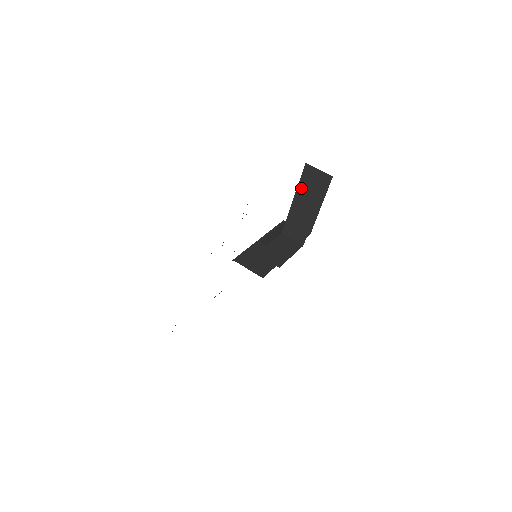
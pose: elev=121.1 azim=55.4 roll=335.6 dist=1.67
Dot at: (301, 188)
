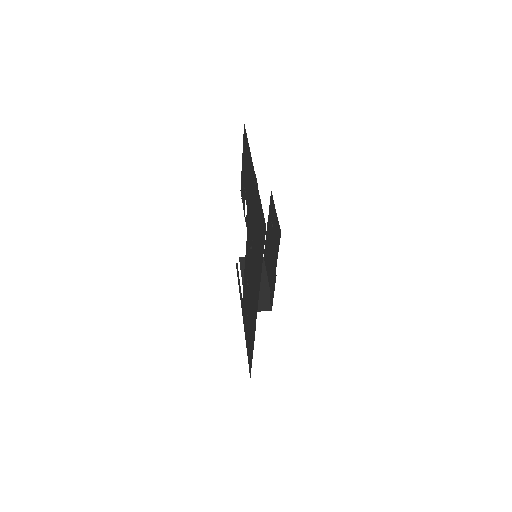
Dot at: occluded
